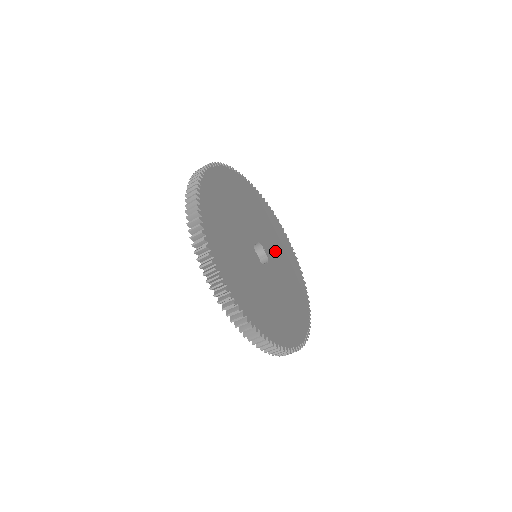
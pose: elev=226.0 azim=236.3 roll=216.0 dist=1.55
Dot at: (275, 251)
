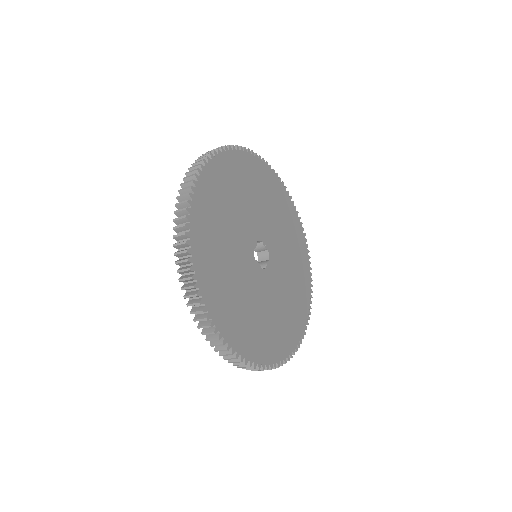
Dot at: (275, 231)
